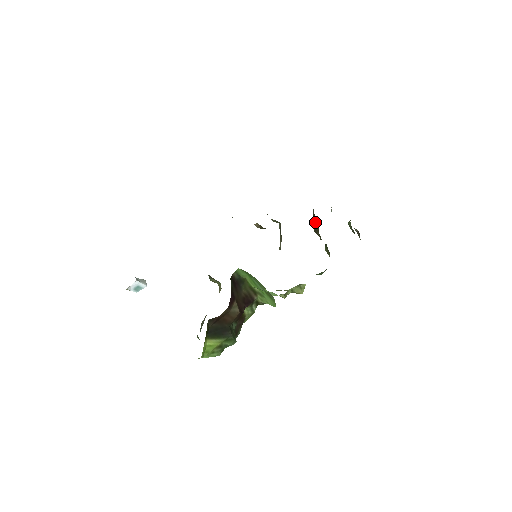
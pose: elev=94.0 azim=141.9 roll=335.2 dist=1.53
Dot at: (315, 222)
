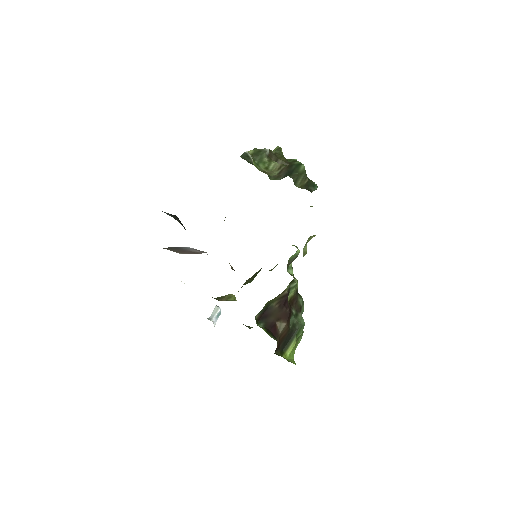
Dot at: occluded
